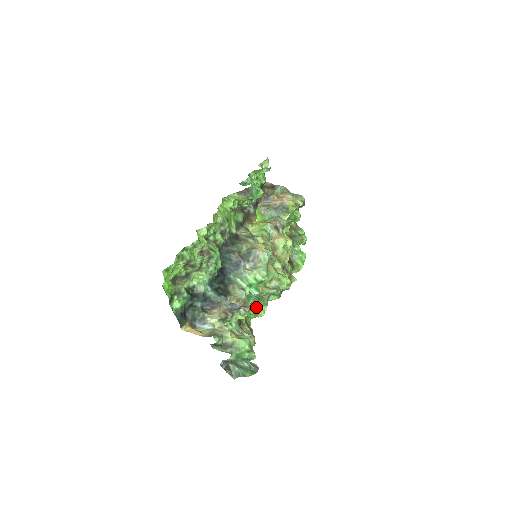
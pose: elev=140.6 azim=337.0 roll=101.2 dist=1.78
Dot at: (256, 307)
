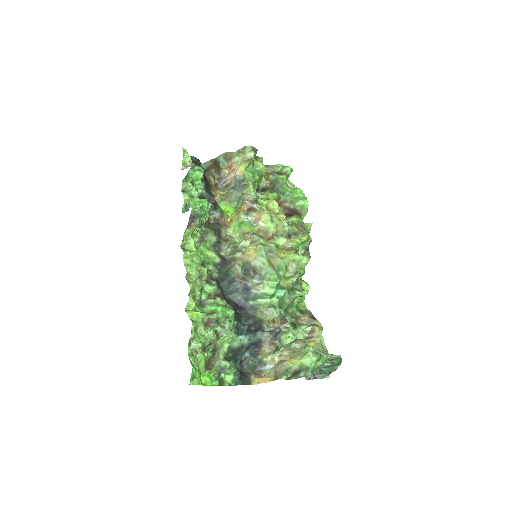
Dot at: (296, 297)
